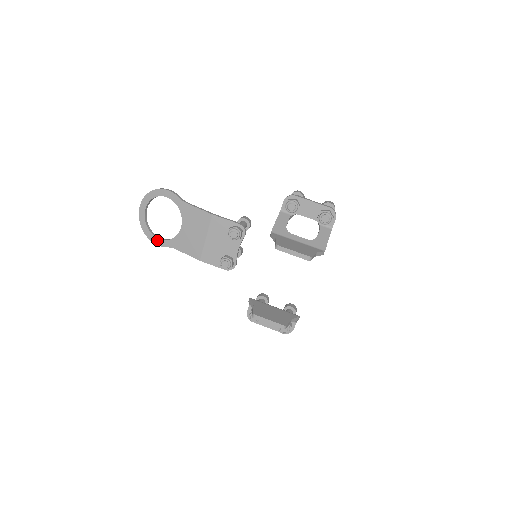
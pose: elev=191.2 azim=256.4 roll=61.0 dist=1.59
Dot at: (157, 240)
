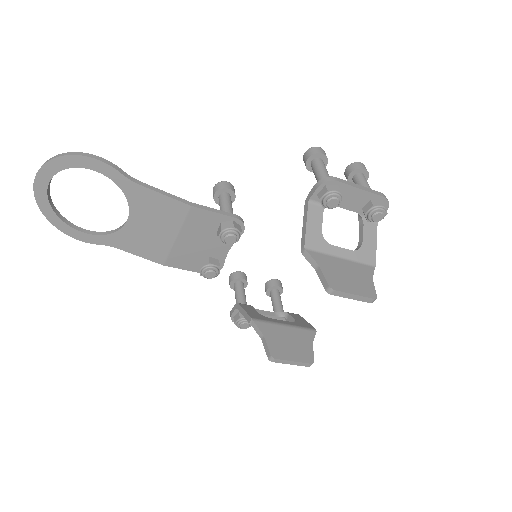
Dot at: (78, 234)
